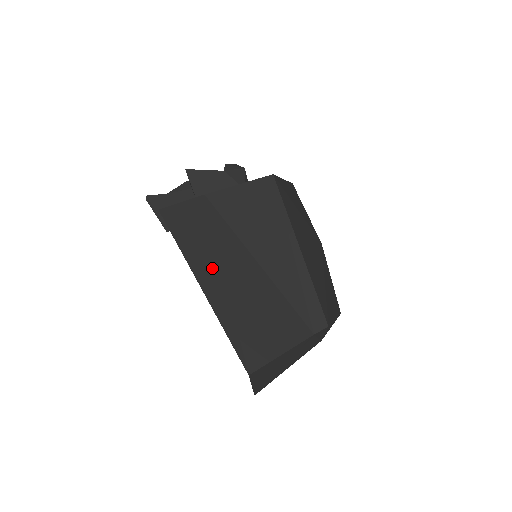
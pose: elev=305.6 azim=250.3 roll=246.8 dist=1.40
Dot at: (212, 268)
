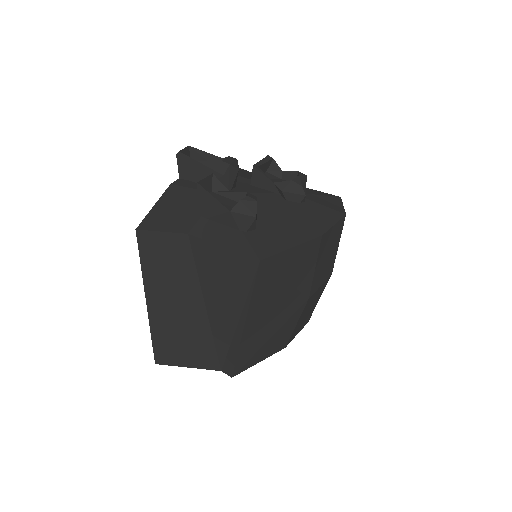
Dot at: (163, 293)
